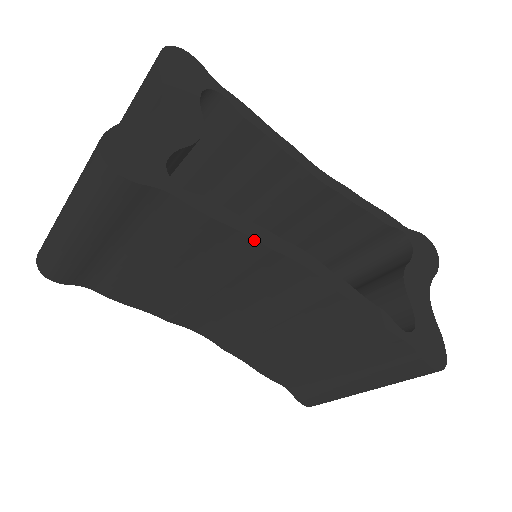
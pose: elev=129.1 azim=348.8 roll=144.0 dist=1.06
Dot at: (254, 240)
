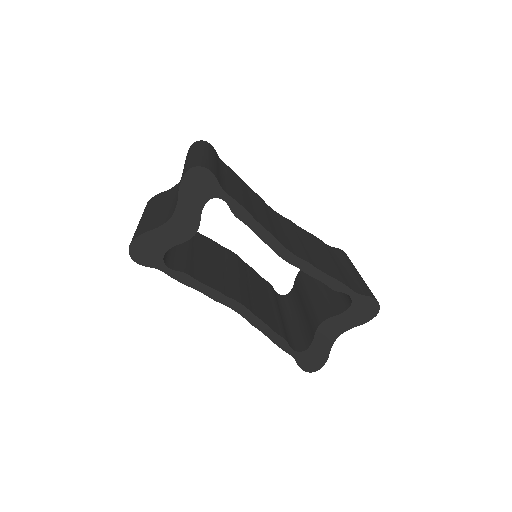
Dot at: (206, 295)
